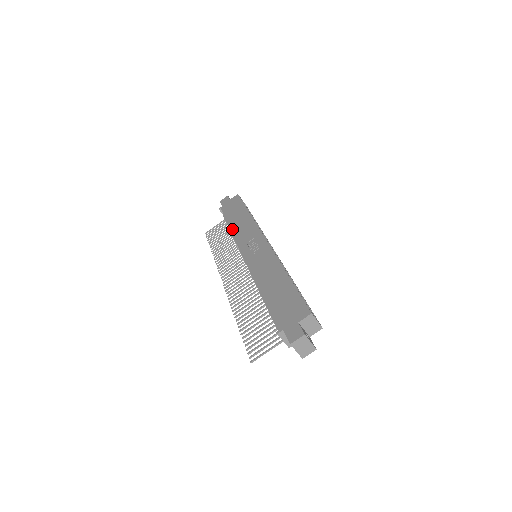
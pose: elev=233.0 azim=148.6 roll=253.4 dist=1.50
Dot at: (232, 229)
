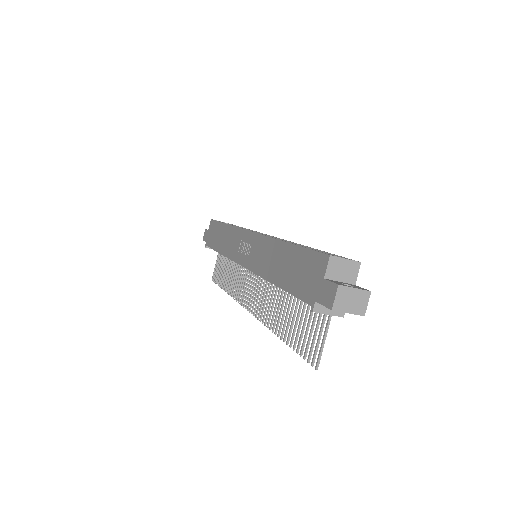
Dot at: (222, 253)
